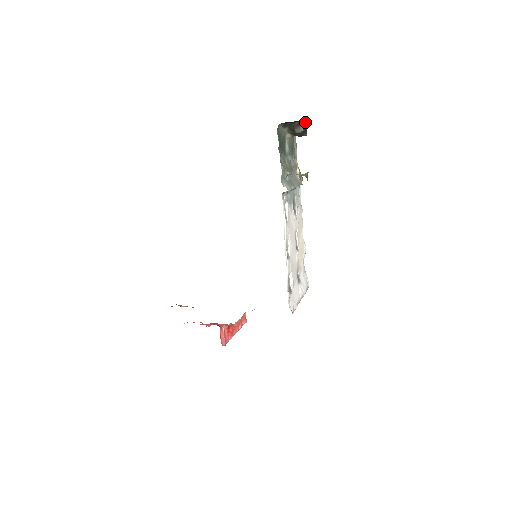
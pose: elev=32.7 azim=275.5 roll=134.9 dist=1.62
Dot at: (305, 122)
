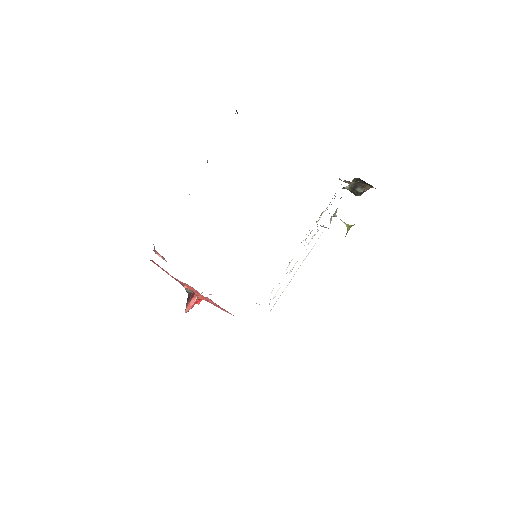
Dot at: (368, 188)
